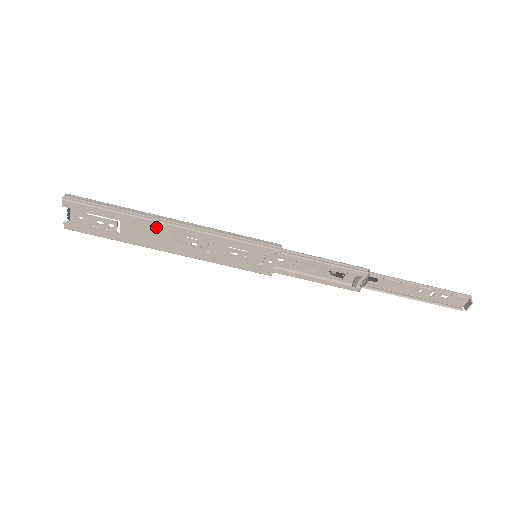
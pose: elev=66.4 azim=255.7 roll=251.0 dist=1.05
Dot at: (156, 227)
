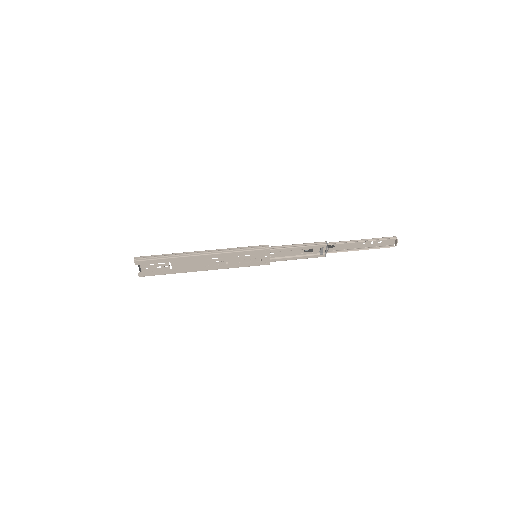
Dot at: (192, 259)
